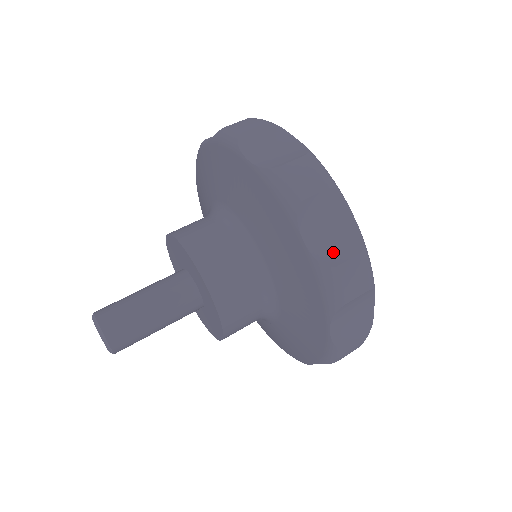
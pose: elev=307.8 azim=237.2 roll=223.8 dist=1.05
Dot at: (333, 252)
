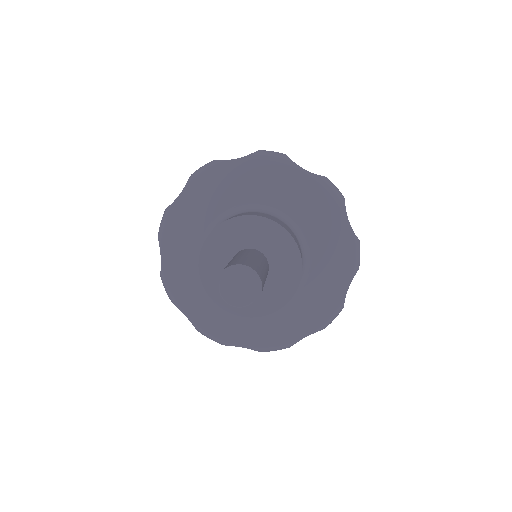
Dot at: occluded
